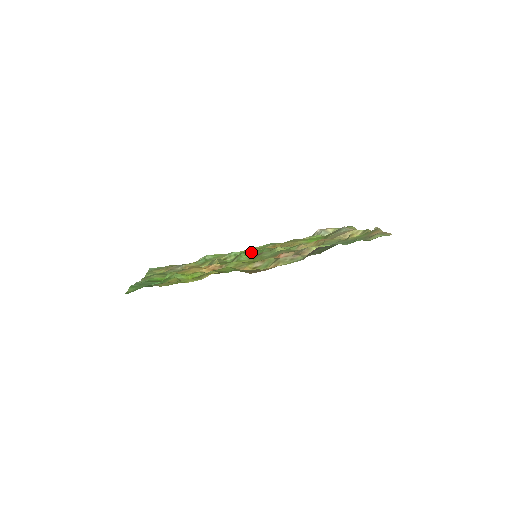
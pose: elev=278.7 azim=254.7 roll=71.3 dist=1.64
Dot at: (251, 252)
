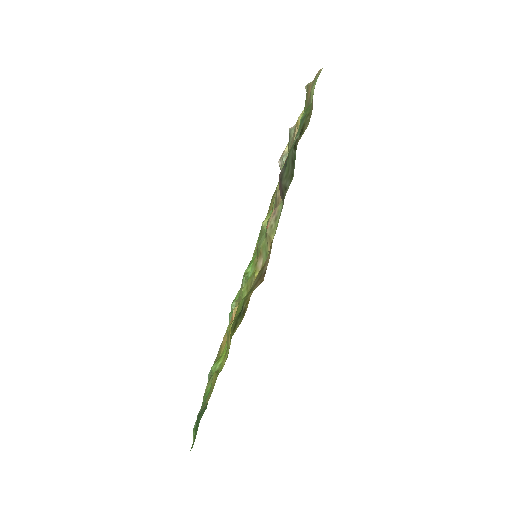
Dot at: (254, 256)
